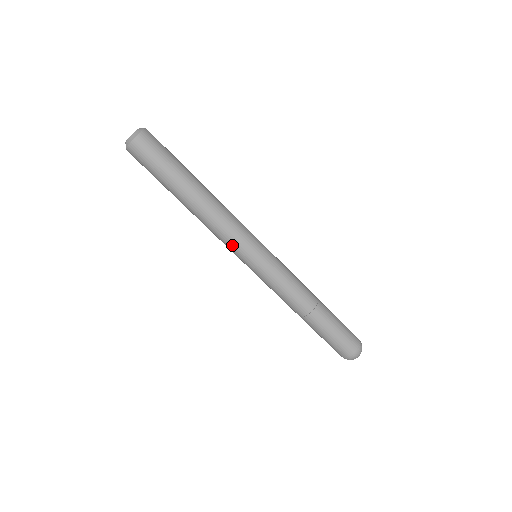
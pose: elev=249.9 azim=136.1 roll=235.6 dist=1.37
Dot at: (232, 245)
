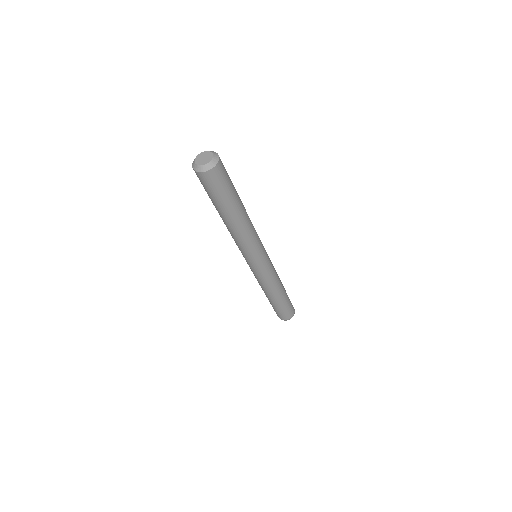
Dot at: (244, 252)
